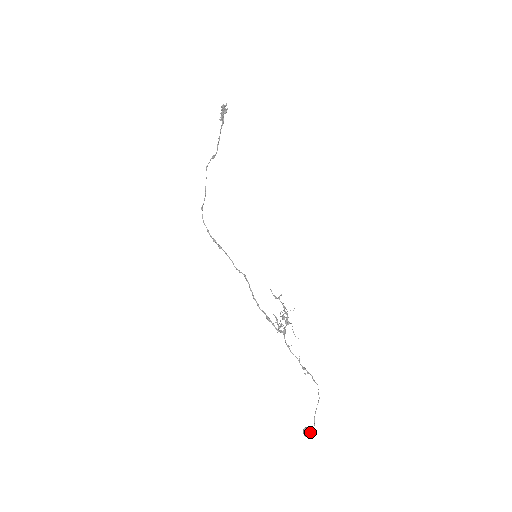
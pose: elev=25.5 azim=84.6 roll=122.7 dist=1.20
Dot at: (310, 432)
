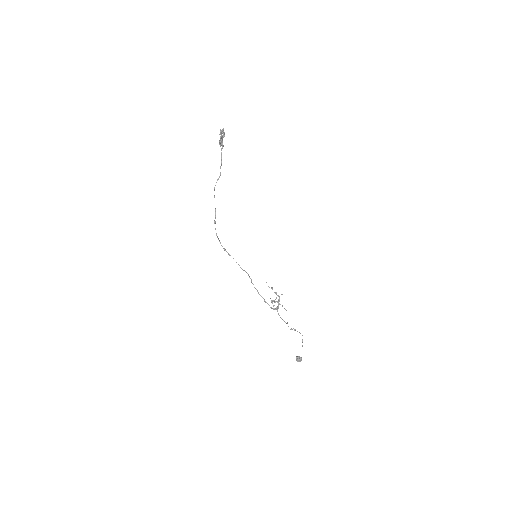
Dot at: (299, 360)
